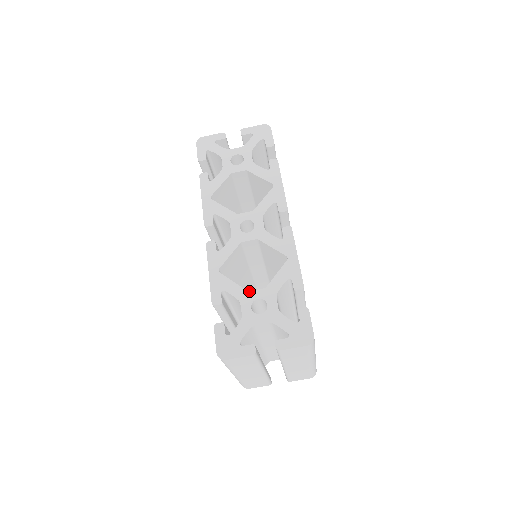
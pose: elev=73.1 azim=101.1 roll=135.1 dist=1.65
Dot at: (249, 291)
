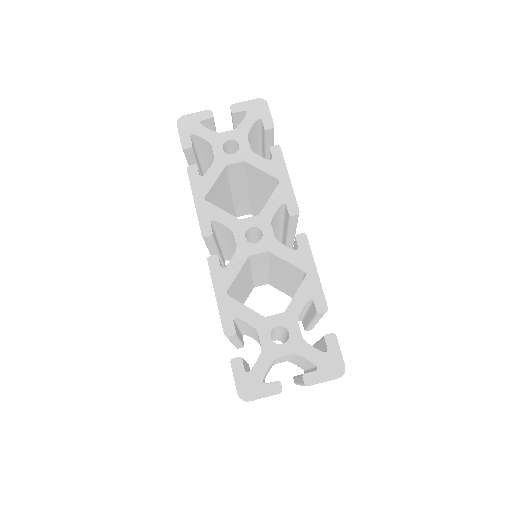
Dot at: (266, 317)
